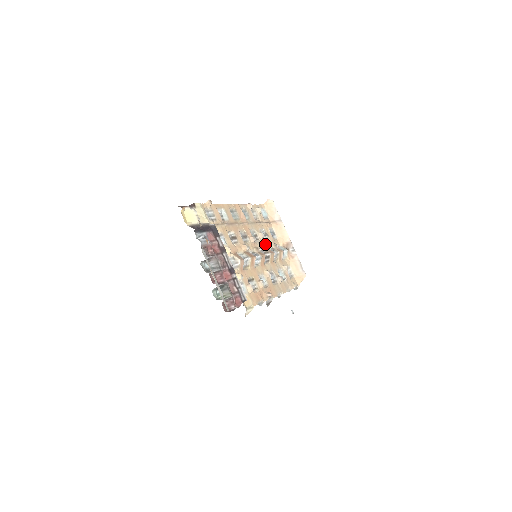
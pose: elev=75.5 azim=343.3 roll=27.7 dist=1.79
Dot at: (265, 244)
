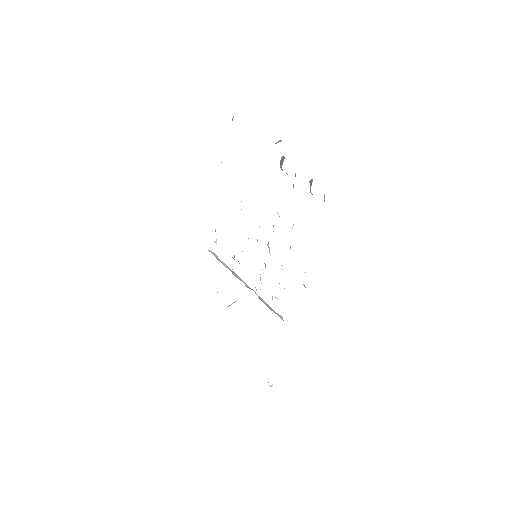
Dot at: occluded
